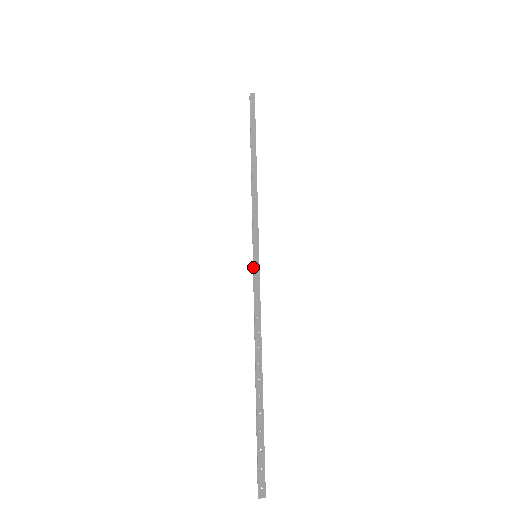
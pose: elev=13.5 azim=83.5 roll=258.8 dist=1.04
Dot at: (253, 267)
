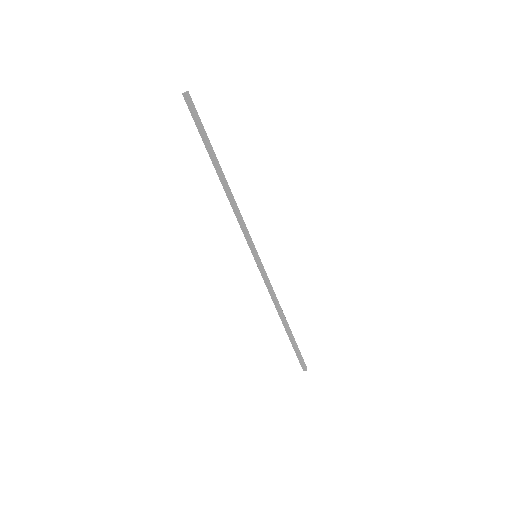
Dot at: occluded
